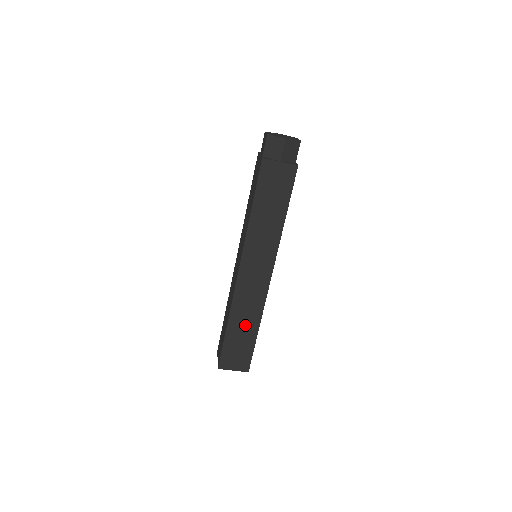
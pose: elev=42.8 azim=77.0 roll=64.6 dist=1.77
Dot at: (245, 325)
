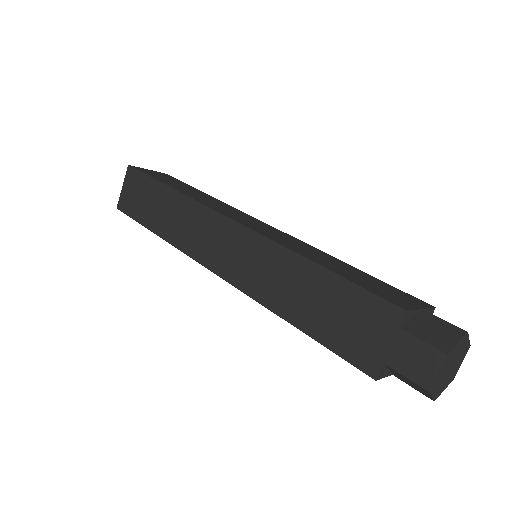
Dot at: occluded
